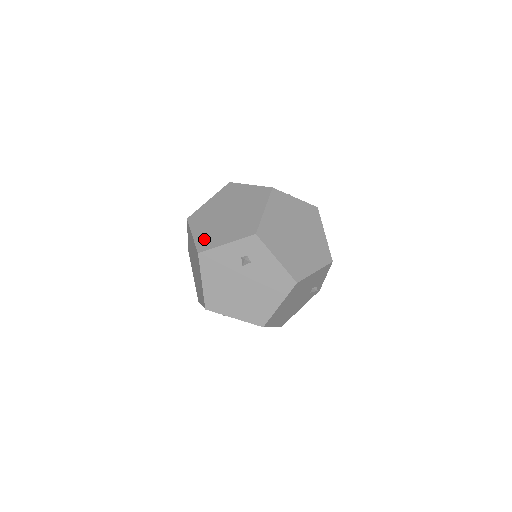
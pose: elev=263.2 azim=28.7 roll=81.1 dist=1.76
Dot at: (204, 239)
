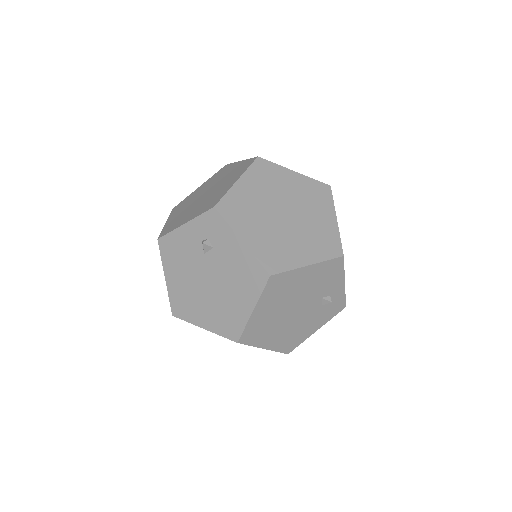
Dot at: (171, 224)
